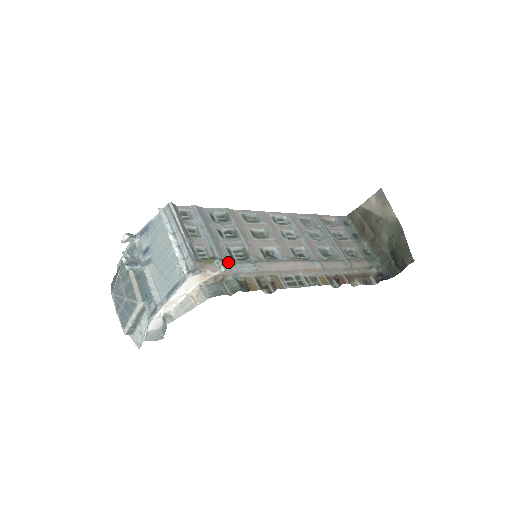
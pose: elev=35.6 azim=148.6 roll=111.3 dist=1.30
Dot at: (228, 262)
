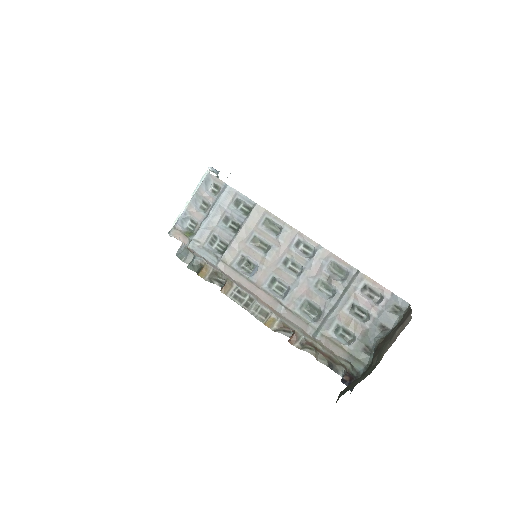
Dot at: (199, 245)
